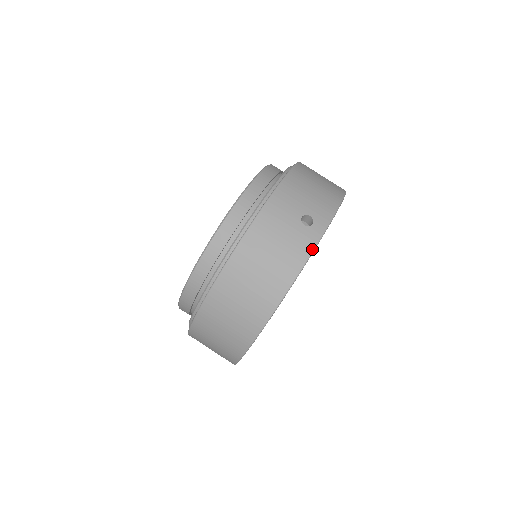
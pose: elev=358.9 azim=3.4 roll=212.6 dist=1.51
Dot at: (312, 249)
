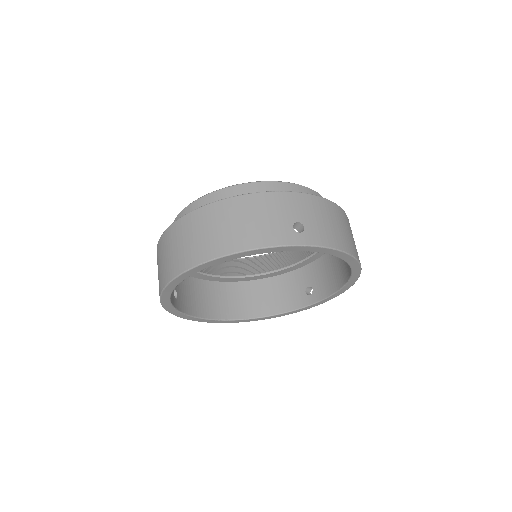
Dot at: (280, 244)
